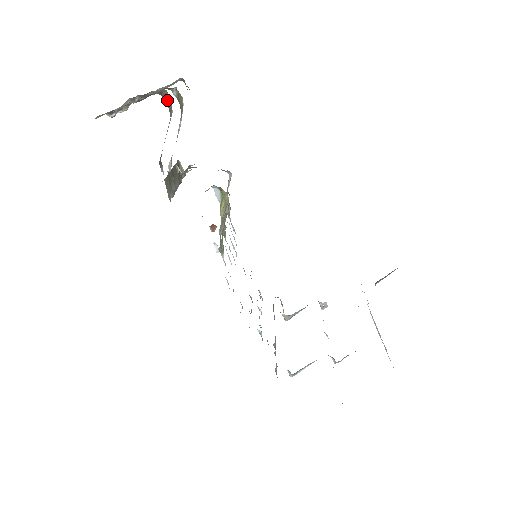
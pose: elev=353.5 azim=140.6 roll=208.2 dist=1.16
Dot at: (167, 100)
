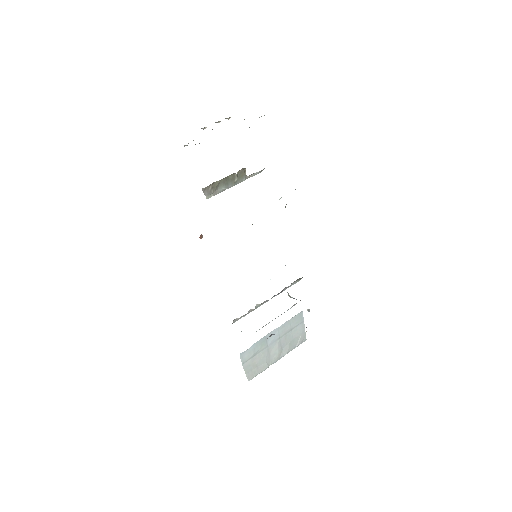
Dot at: occluded
